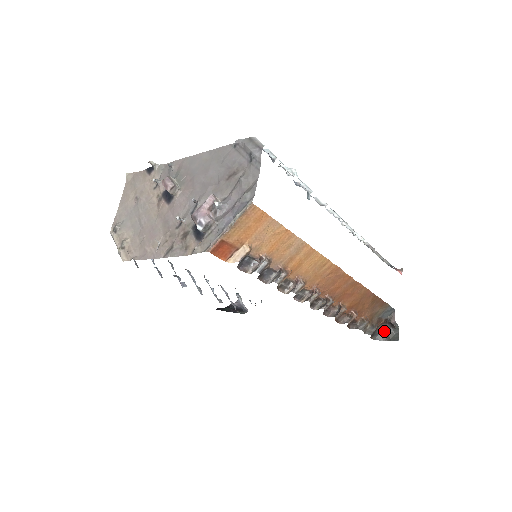
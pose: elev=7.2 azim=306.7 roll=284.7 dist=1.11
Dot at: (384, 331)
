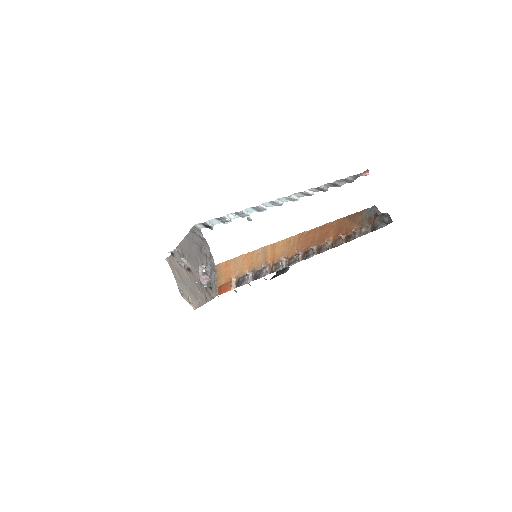
Dot at: (381, 220)
